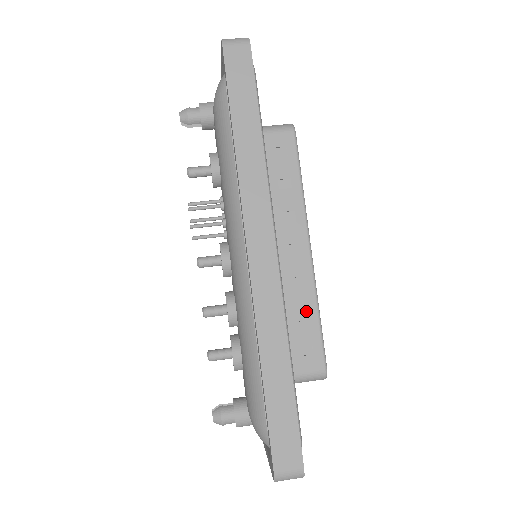
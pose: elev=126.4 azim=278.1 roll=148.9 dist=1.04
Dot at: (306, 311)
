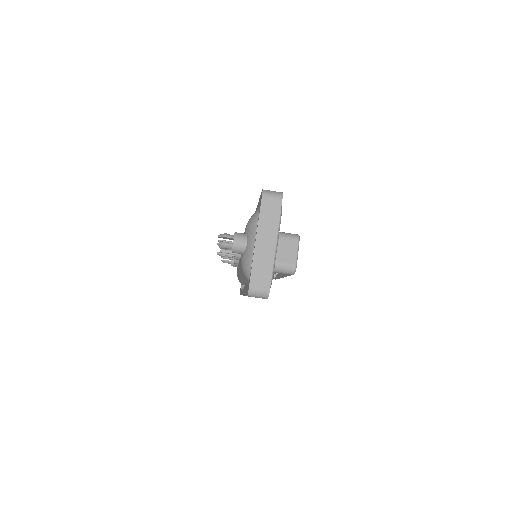
Dot at: occluded
